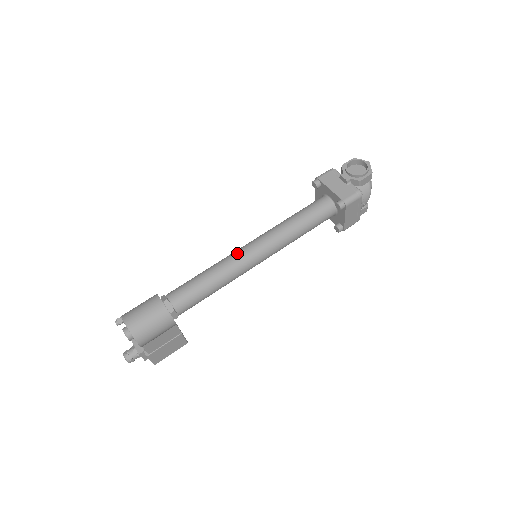
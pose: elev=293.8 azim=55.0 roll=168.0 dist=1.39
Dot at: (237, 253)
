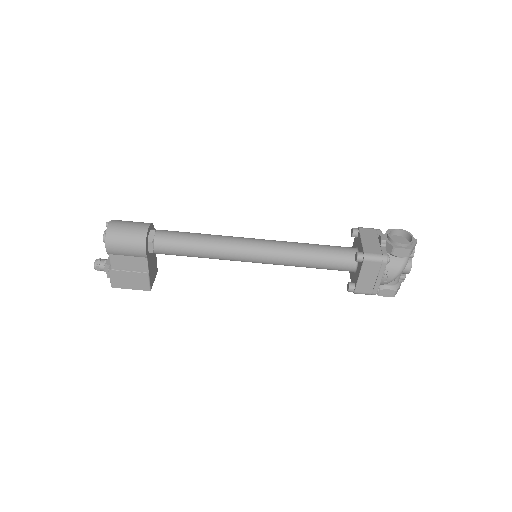
Dot at: (239, 237)
